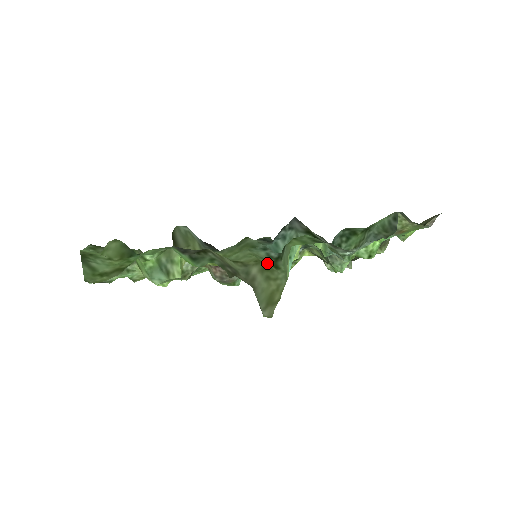
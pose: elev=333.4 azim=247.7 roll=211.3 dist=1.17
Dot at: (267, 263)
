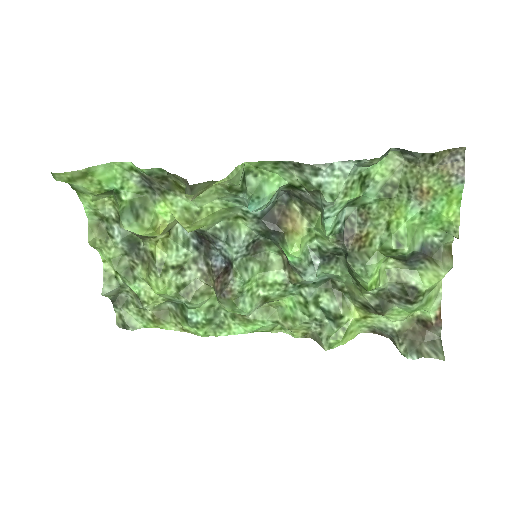
Dot at: (222, 186)
